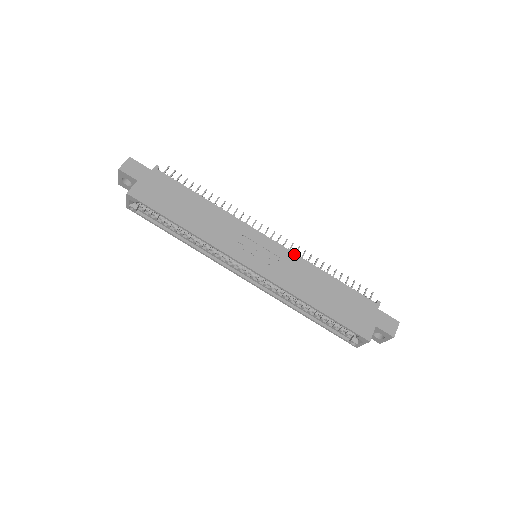
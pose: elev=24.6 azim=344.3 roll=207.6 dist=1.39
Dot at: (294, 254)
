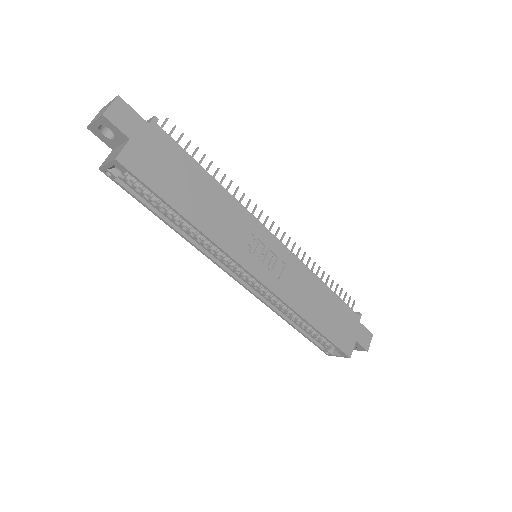
Dot at: (298, 260)
